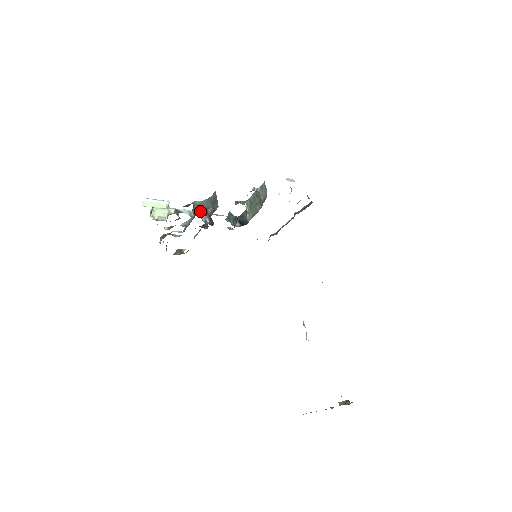
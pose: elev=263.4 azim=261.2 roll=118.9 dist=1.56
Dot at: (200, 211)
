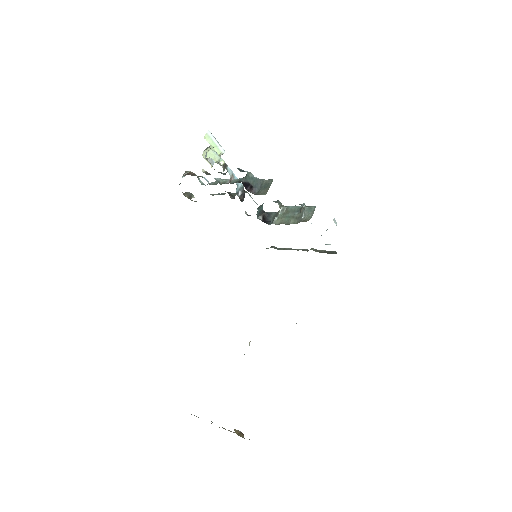
Dot at: (247, 184)
